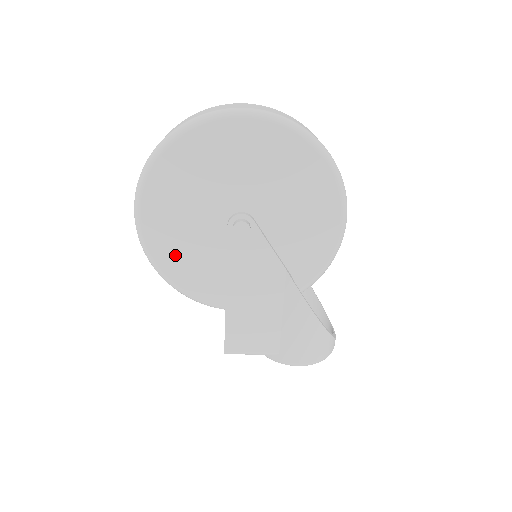
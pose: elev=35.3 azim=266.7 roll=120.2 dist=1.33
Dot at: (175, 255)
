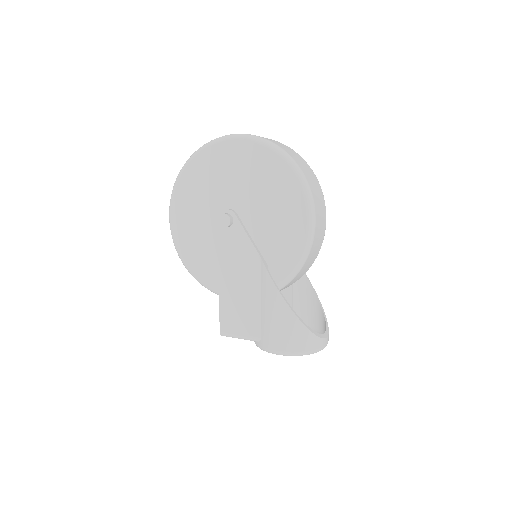
Dot at: (192, 247)
